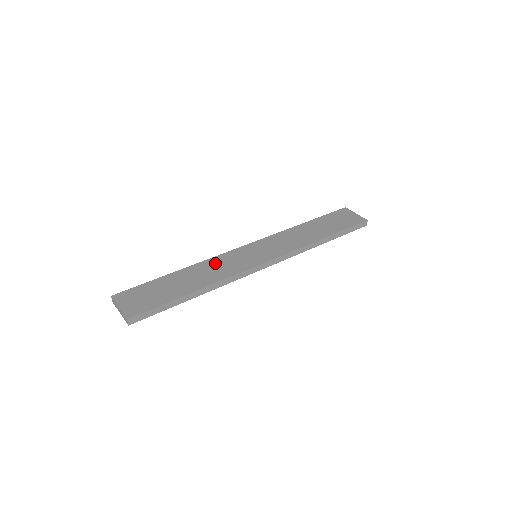
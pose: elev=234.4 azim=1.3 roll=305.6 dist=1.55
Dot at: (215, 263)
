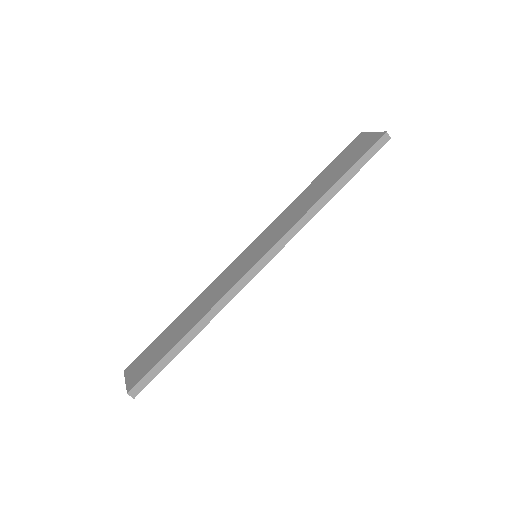
Dot at: (213, 288)
